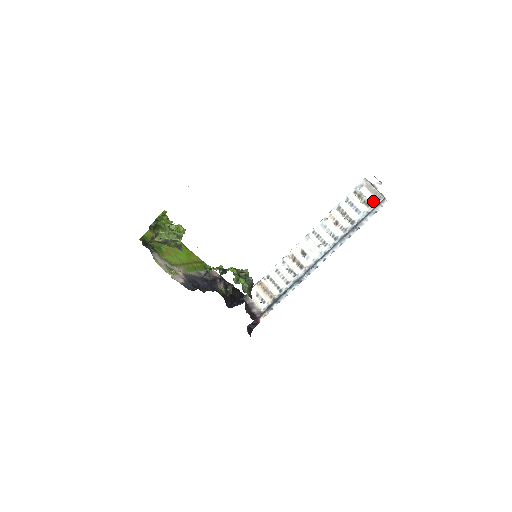
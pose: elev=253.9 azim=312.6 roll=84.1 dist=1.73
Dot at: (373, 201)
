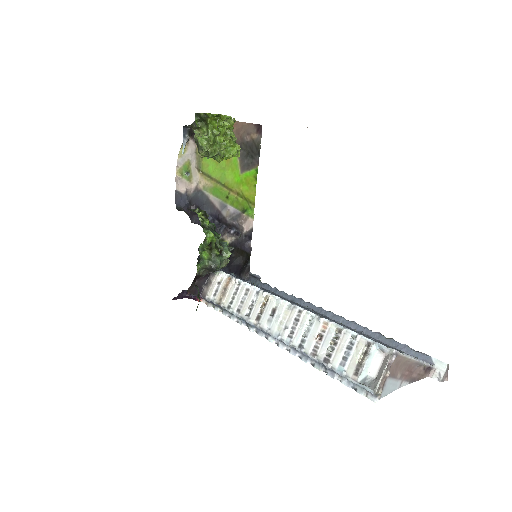
Dot at: (369, 378)
